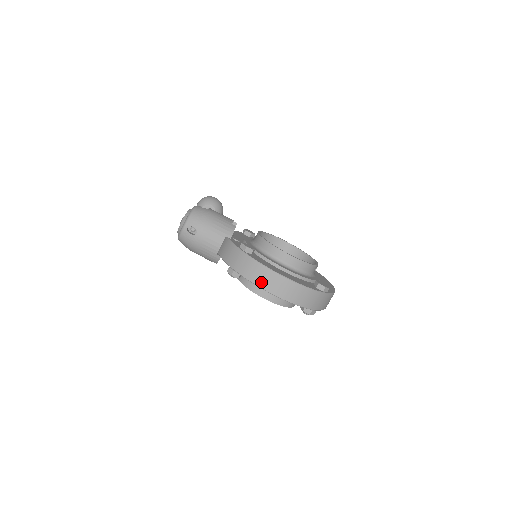
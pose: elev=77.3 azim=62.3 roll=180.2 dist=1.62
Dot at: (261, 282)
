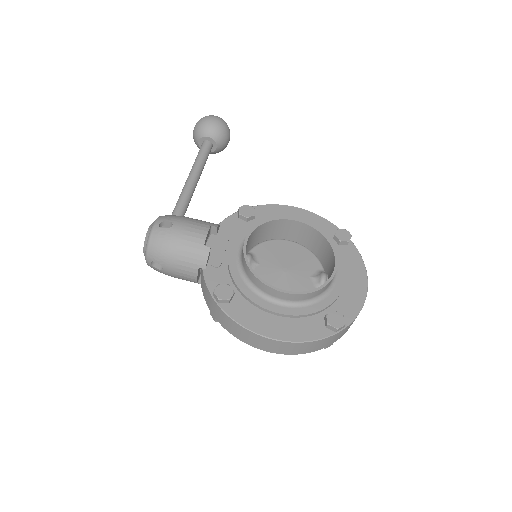
Dot at: (247, 341)
